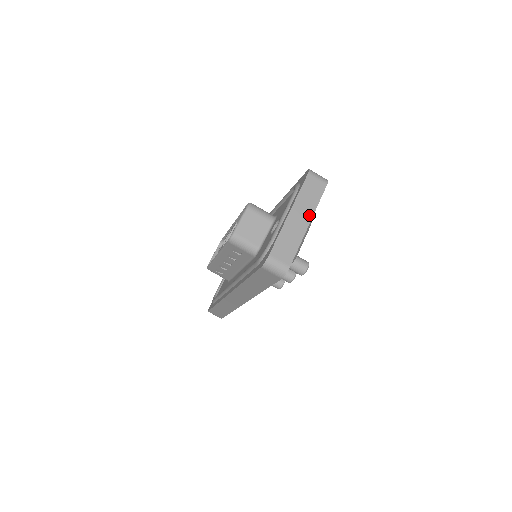
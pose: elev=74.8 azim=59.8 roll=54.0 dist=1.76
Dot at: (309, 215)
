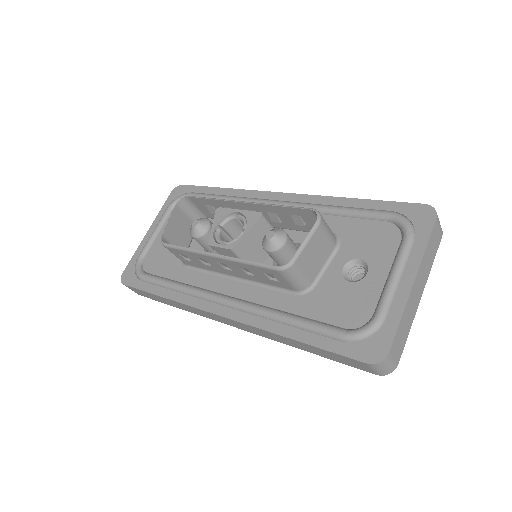
Dot at: (424, 284)
